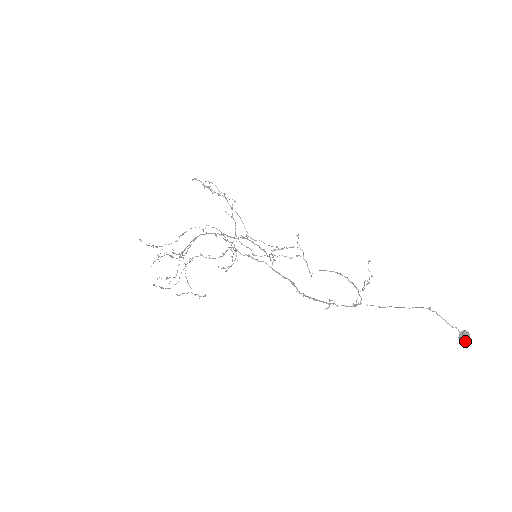
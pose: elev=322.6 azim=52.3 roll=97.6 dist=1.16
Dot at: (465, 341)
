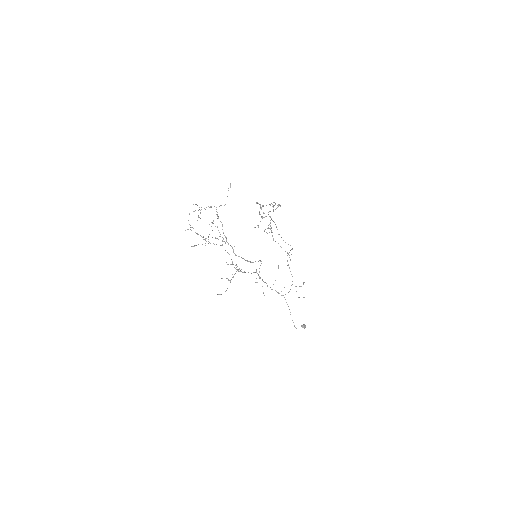
Dot at: (302, 326)
